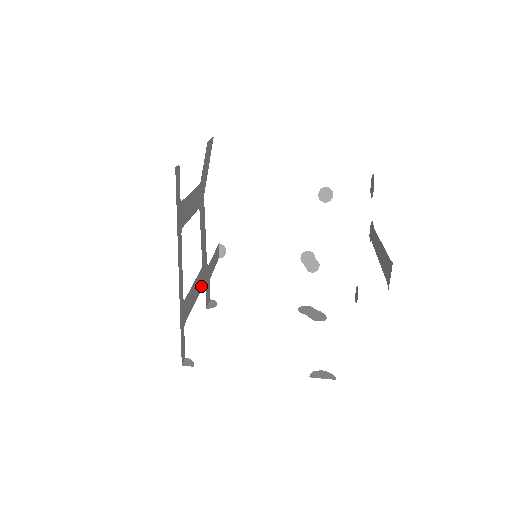
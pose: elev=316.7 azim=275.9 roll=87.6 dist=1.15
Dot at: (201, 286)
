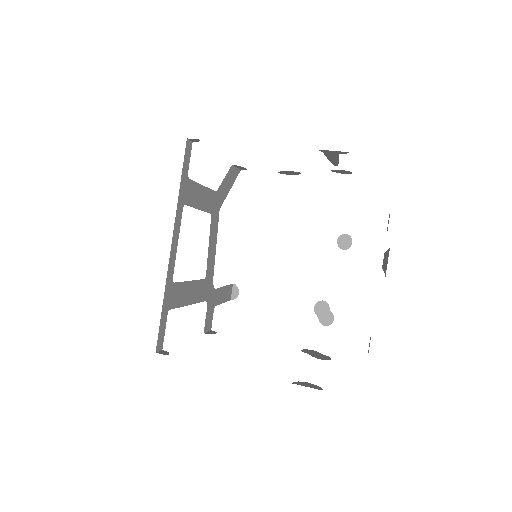
Dot at: (200, 299)
